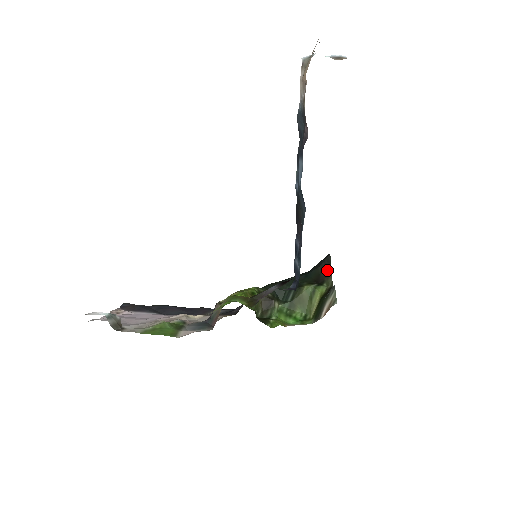
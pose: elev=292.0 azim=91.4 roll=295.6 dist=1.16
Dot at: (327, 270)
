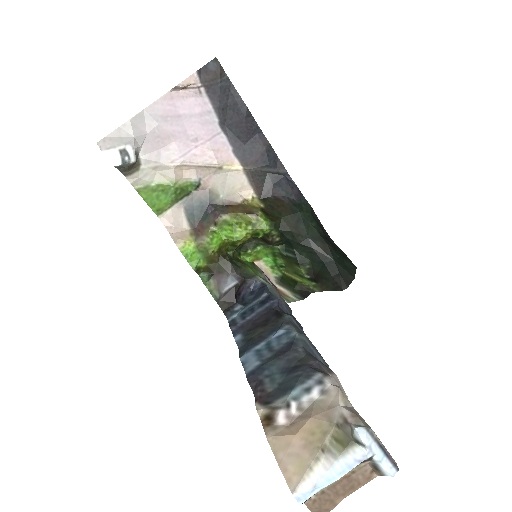
Dot at: (327, 286)
